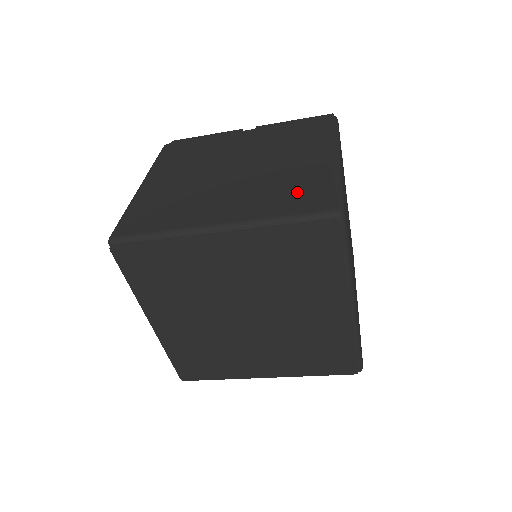
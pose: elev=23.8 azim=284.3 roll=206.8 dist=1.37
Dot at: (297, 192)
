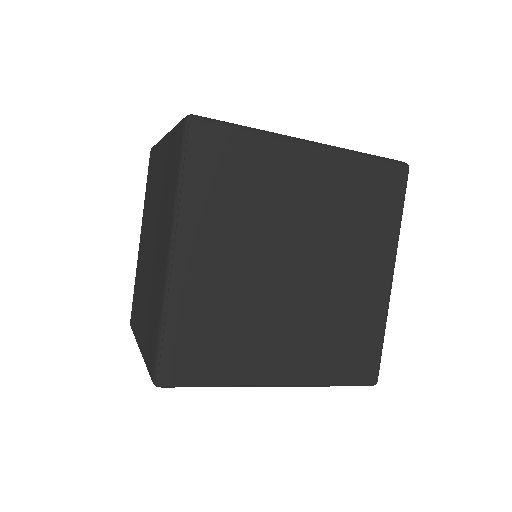
Dot at: occluded
